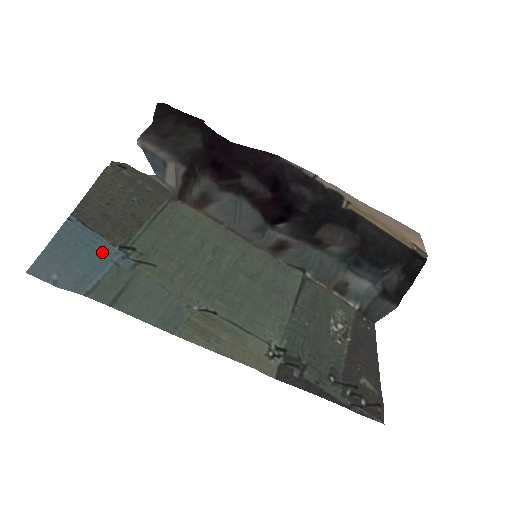
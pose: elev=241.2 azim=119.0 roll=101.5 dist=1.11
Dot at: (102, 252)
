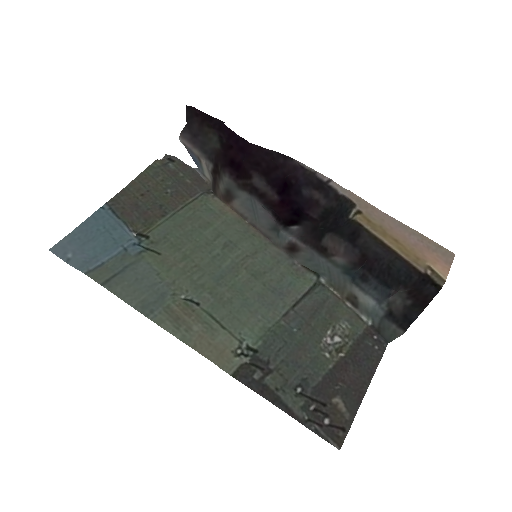
Dot at: (117, 238)
